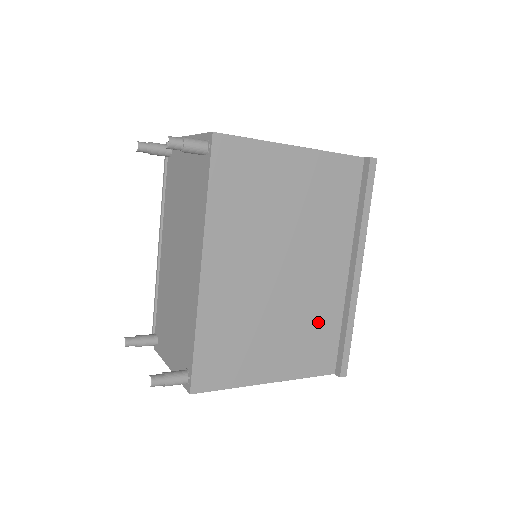
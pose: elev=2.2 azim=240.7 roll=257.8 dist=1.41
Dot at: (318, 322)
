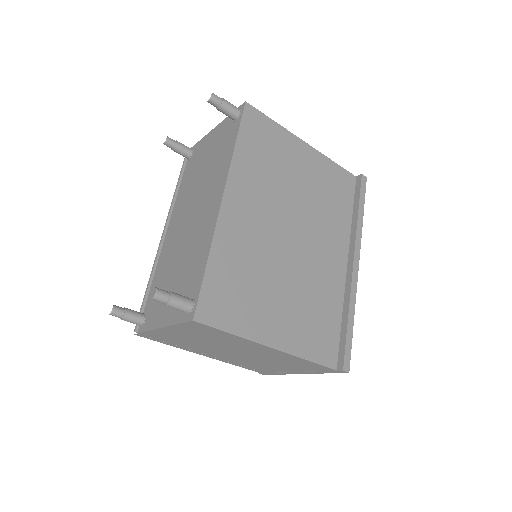
Dot at: (321, 303)
